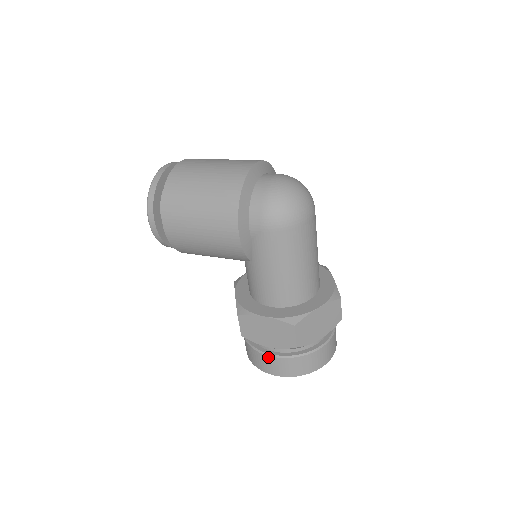
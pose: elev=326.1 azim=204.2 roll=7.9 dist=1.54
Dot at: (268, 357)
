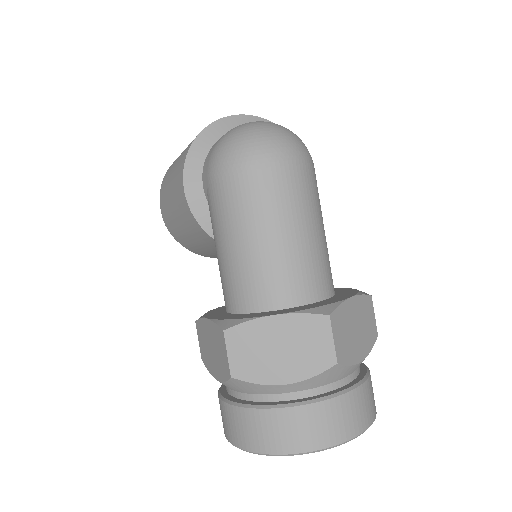
Dot at: (221, 402)
